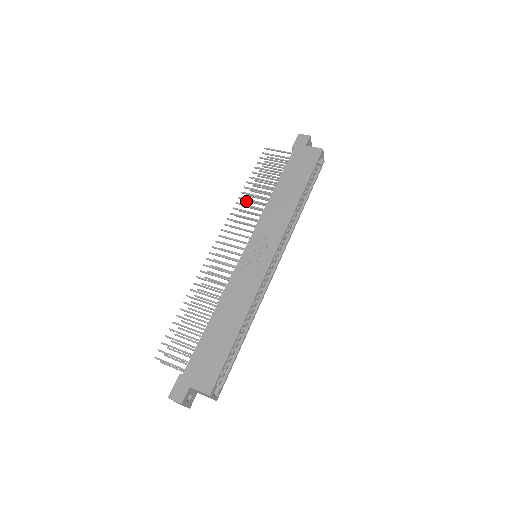
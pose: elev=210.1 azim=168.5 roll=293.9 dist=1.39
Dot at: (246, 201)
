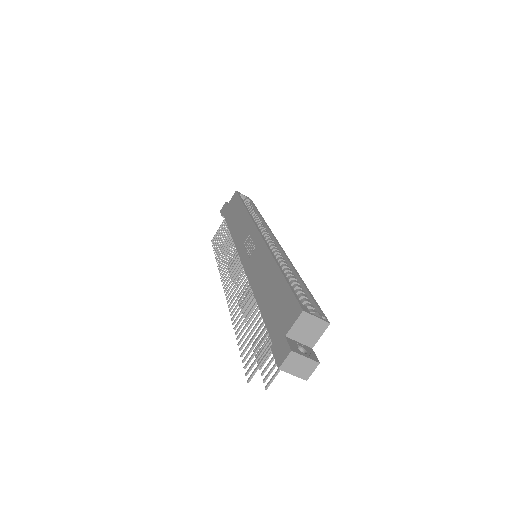
Dot at: occluded
